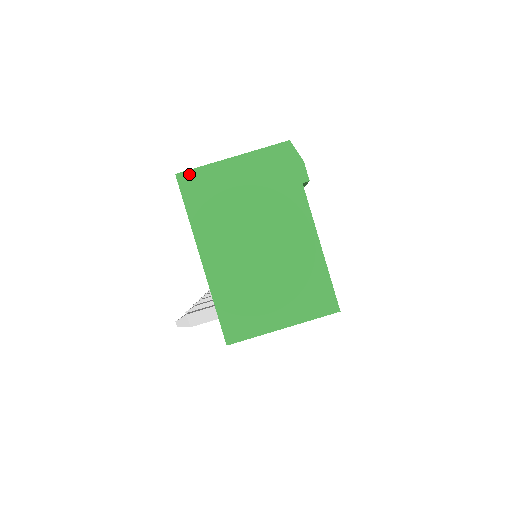
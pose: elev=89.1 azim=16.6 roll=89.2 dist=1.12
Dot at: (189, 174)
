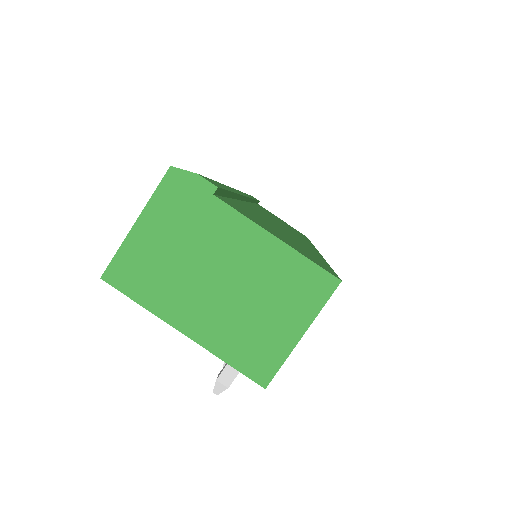
Dot at: (111, 269)
